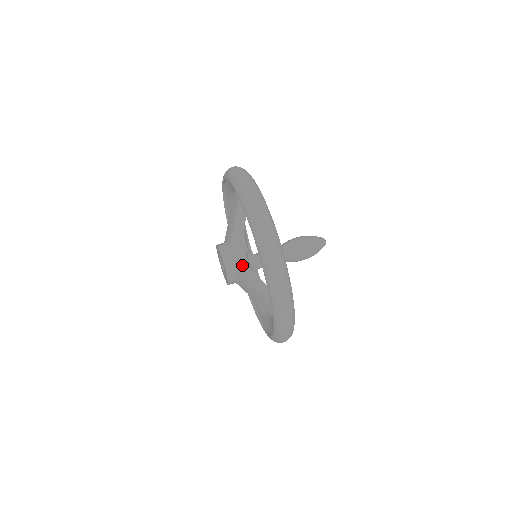
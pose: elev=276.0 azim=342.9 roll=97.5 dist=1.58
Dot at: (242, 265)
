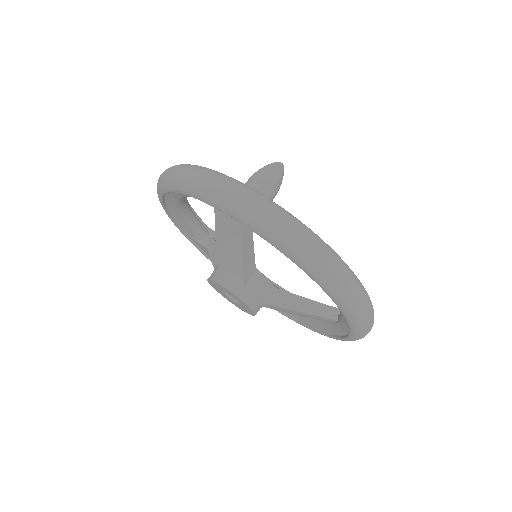
Dot at: (267, 291)
